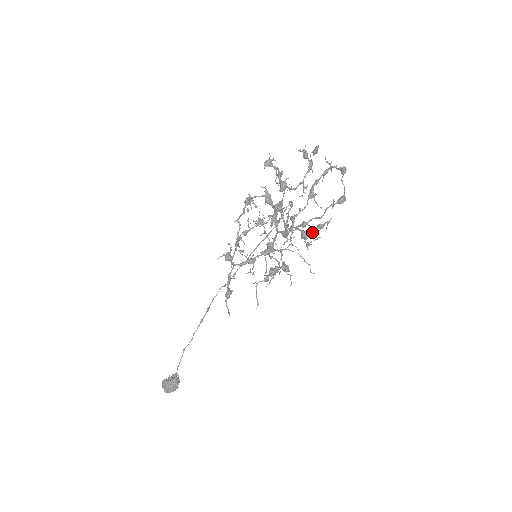
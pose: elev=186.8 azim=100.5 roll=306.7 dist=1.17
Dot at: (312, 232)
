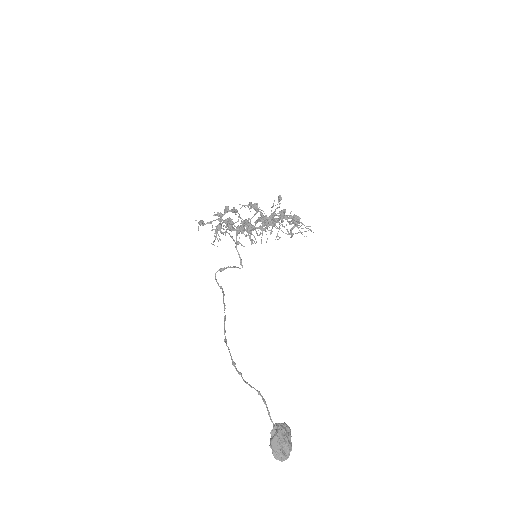
Dot at: occluded
